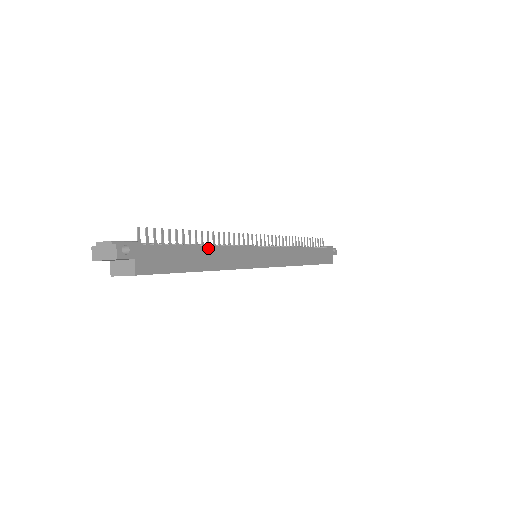
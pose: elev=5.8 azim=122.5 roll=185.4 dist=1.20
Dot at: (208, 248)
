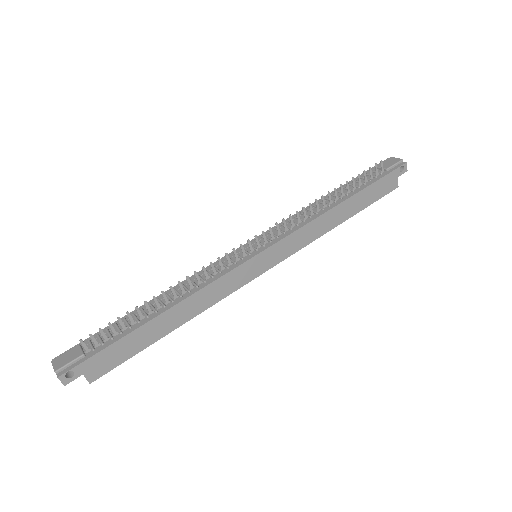
Dot at: (171, 310)
